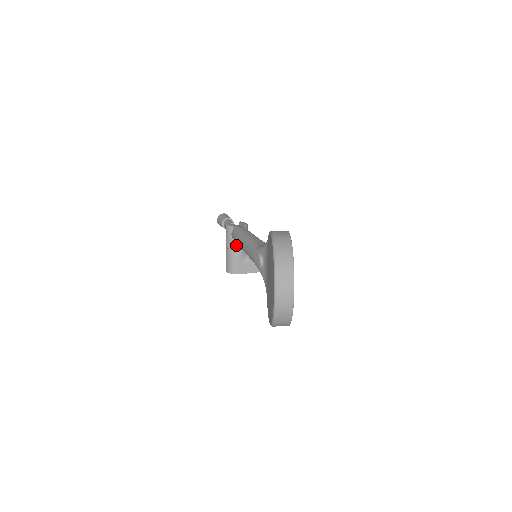
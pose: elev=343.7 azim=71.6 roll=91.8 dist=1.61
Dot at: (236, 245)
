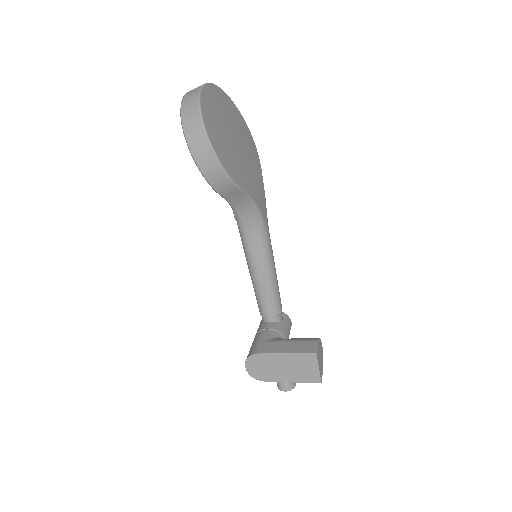
Dot at: (264, 326)
